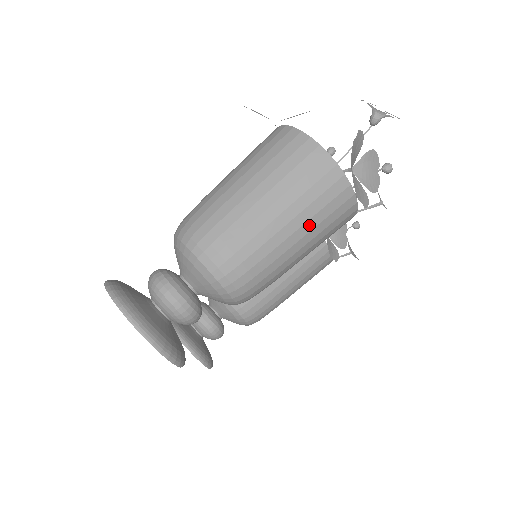
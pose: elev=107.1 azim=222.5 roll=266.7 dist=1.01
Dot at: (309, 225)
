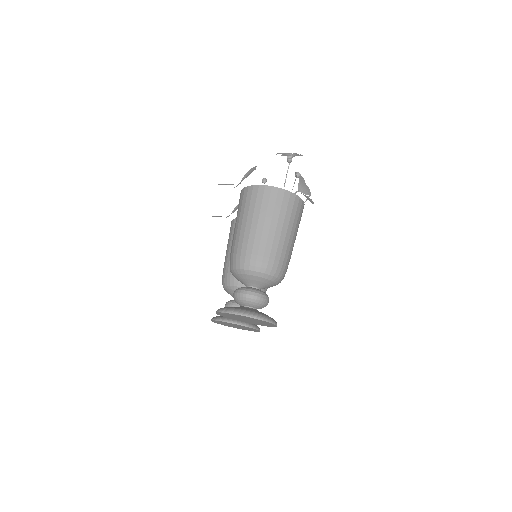
Dot at: (294, 226)
